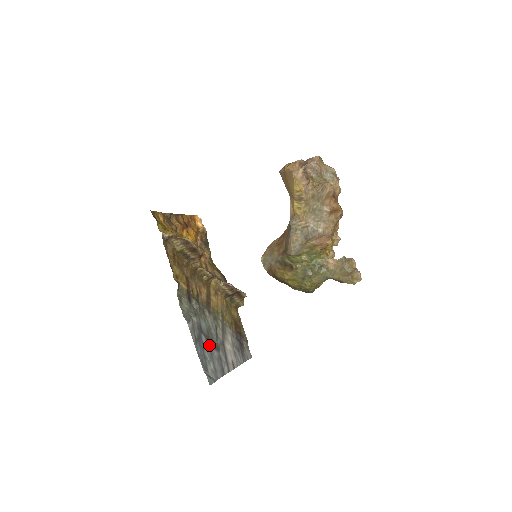
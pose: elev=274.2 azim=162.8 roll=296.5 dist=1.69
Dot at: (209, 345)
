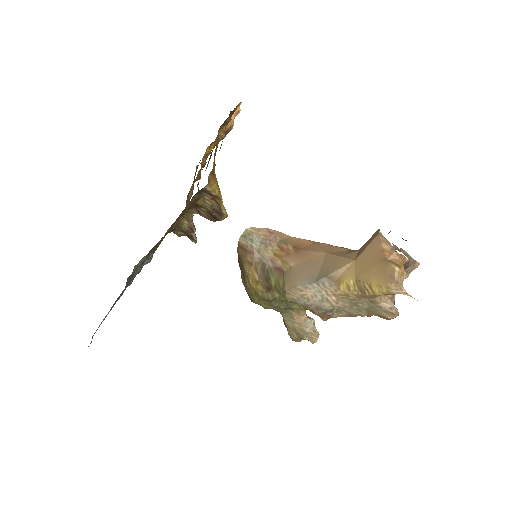
Dot at: occluded
